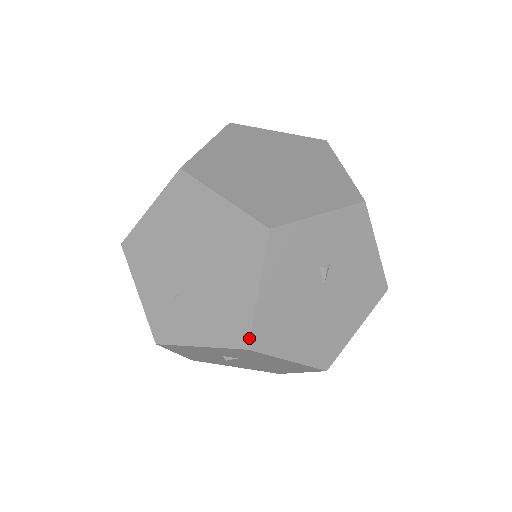
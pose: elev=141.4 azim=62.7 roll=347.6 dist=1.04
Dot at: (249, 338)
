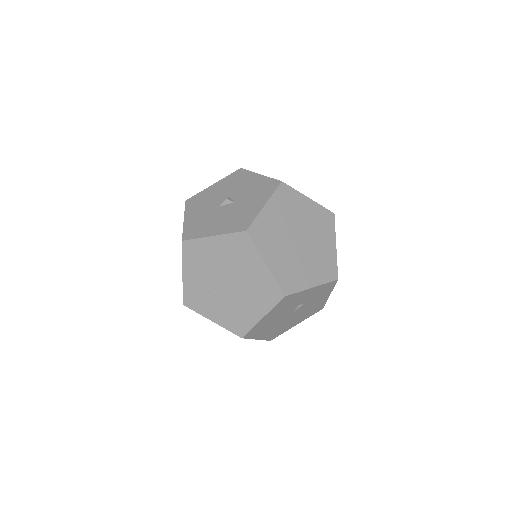
Dot at: (246, 334)
